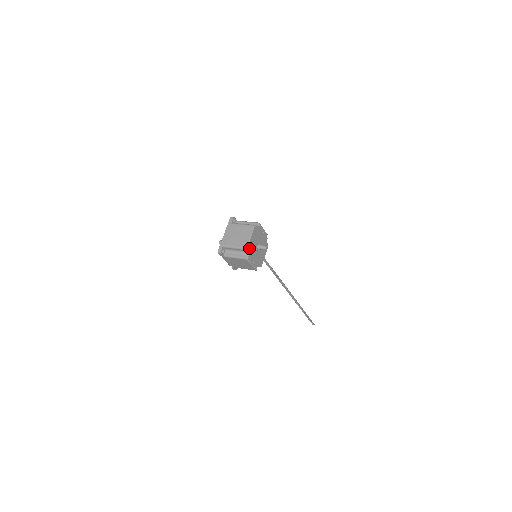
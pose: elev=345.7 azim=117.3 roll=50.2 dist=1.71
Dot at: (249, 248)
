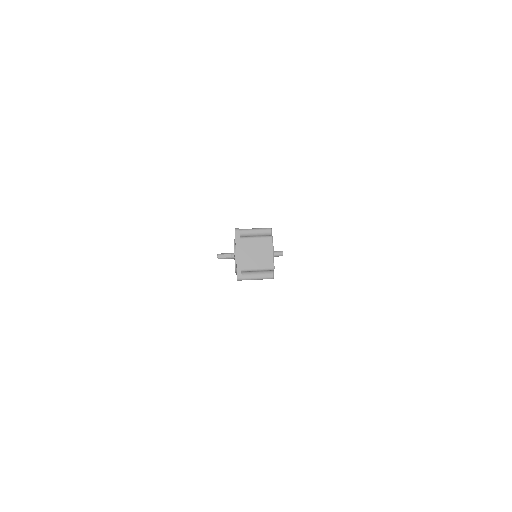
Dot at: (273, 265)
